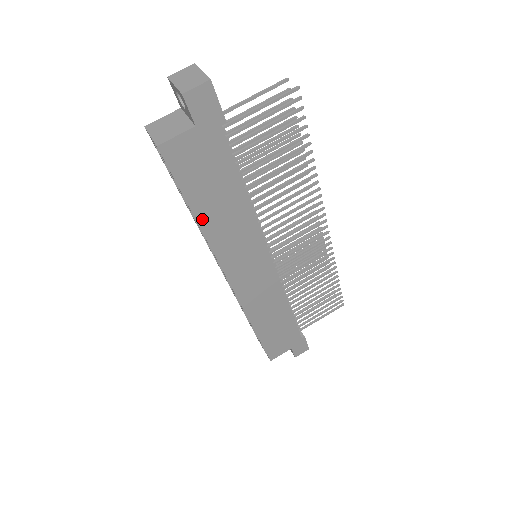
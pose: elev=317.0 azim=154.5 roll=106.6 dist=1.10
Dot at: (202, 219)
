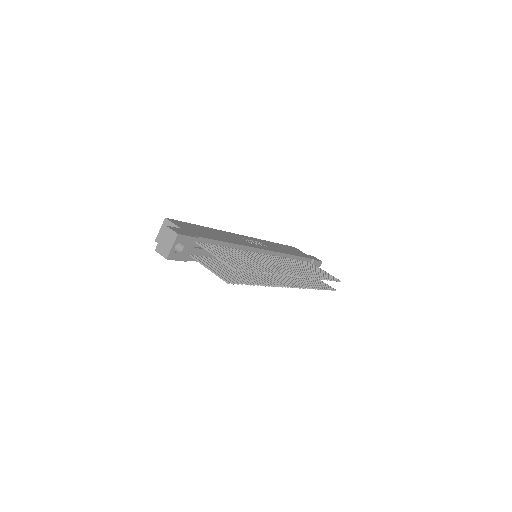
Dot at: occluded
